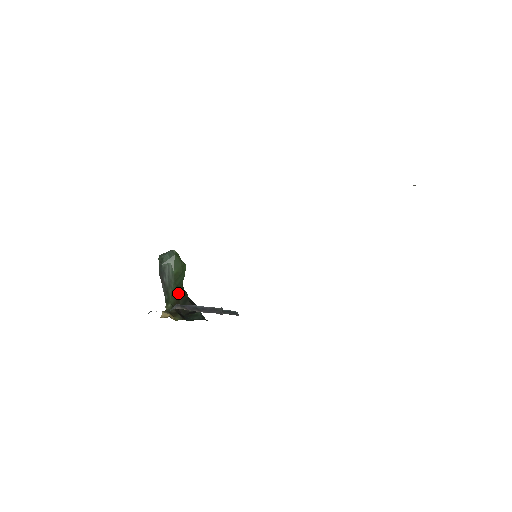
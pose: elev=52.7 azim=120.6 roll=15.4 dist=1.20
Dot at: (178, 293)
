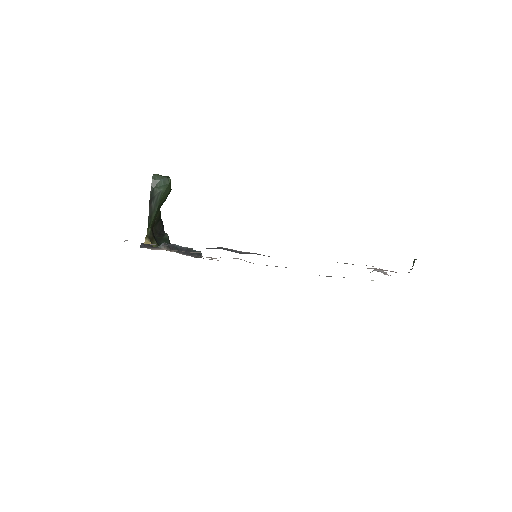
Dot at: (157, 215)
